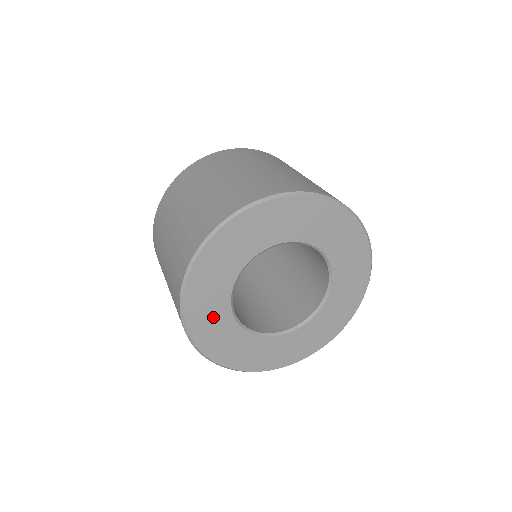
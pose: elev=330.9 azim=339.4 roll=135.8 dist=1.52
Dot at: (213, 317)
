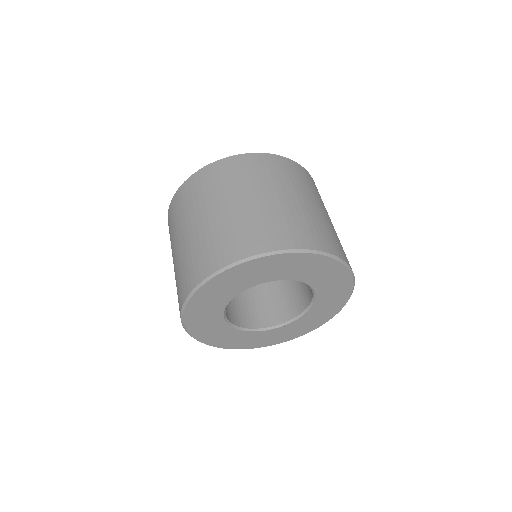
Dot at: (208, 311)
